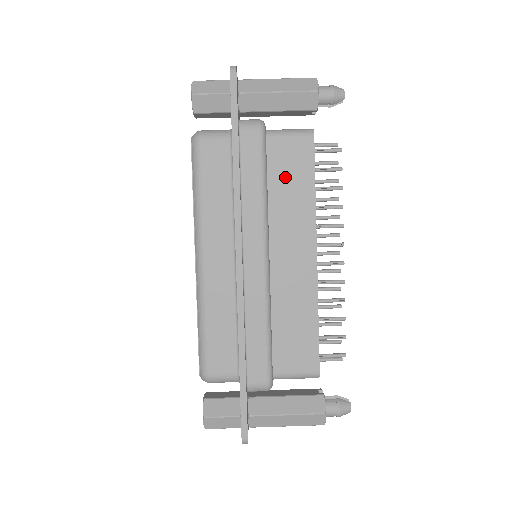
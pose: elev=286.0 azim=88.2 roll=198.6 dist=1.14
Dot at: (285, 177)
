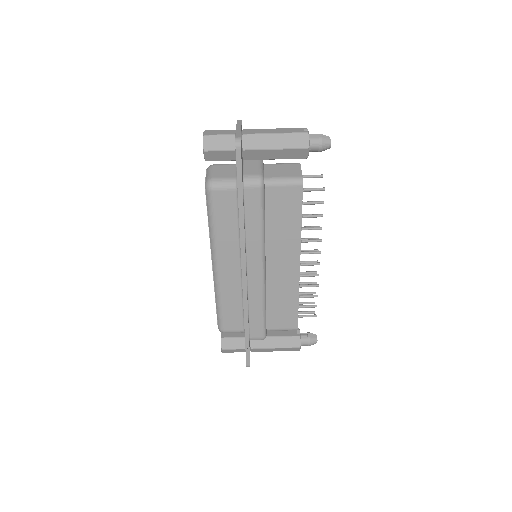
Dot at: (279, 214)
